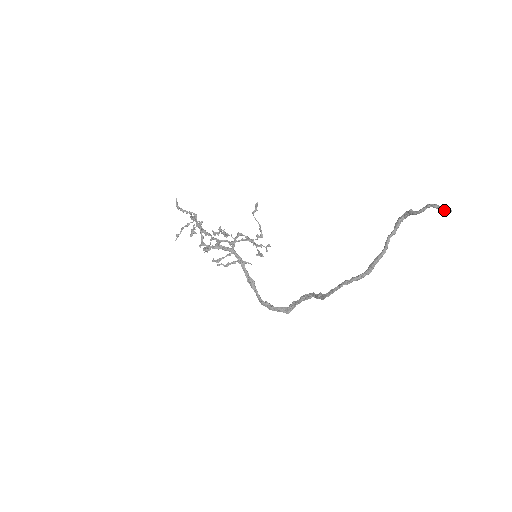
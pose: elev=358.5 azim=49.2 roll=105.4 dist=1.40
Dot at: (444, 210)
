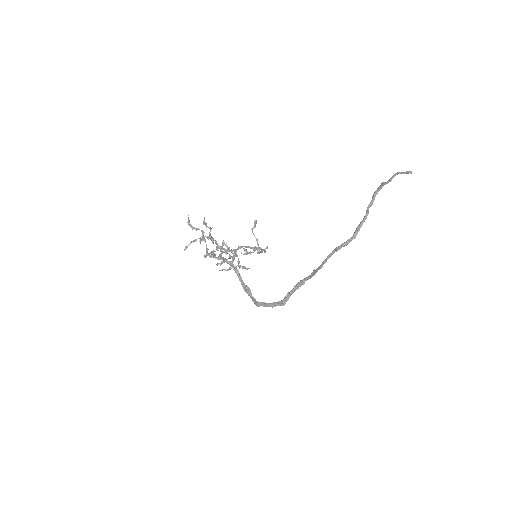
Dot at: (407, 172)
